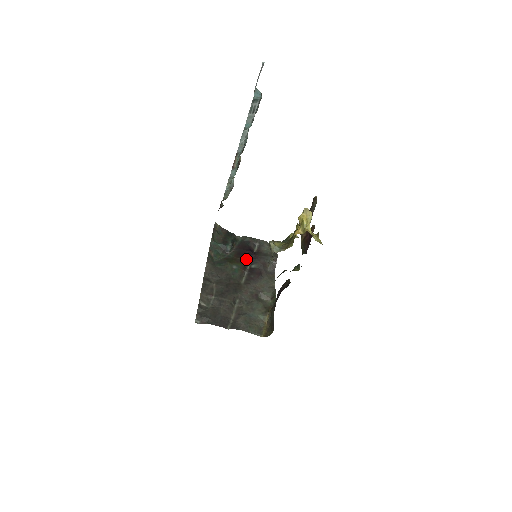
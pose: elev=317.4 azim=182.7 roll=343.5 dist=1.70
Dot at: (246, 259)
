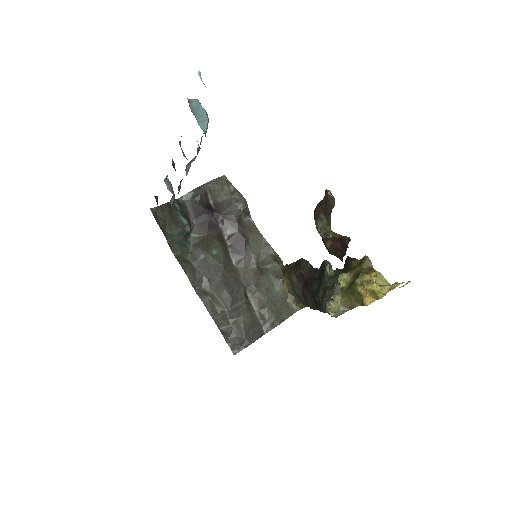
Dot at: (214, 227)
